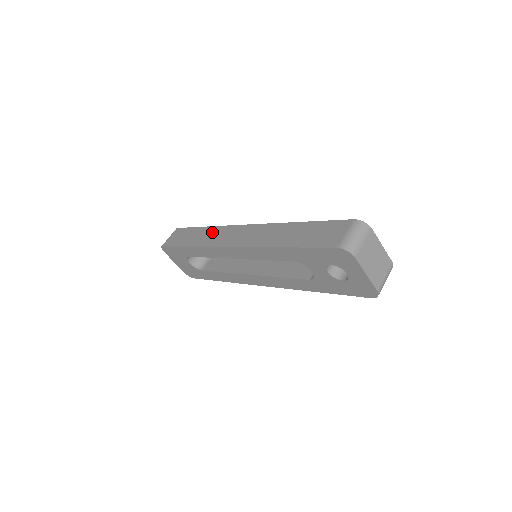
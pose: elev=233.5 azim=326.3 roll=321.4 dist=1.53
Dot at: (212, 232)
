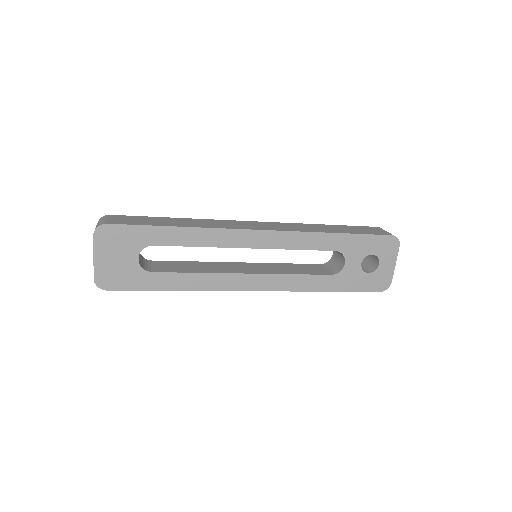
Dot at: (205, 221)
